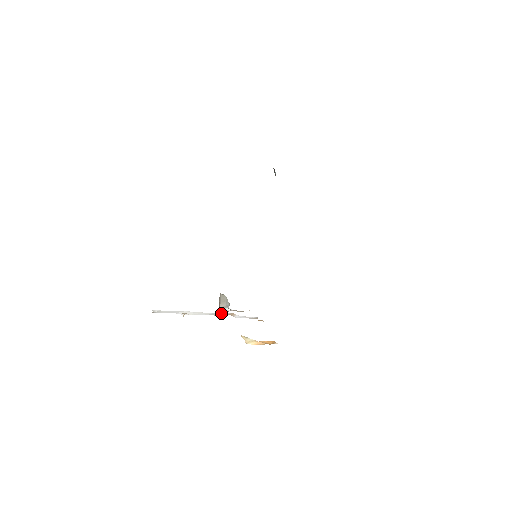
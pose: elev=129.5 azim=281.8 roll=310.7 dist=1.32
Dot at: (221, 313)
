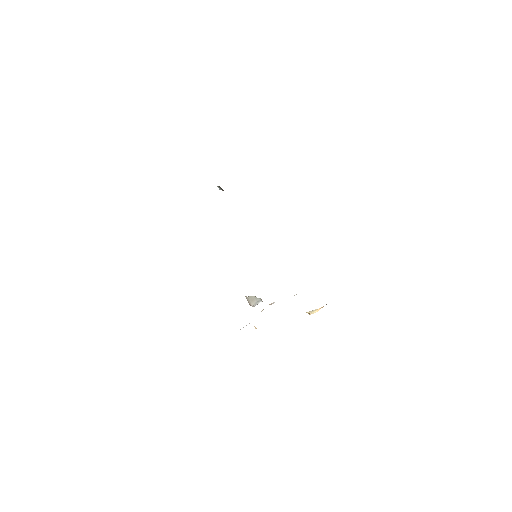
Dot at: occluded
